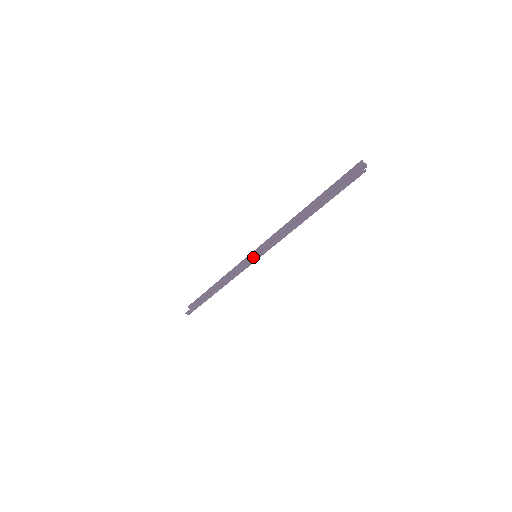
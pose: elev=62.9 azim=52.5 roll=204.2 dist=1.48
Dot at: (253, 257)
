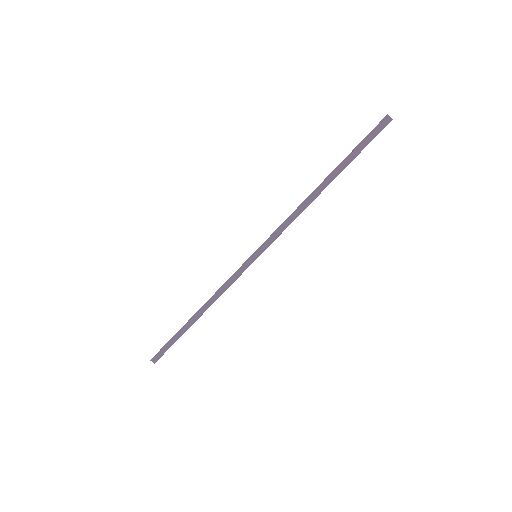
Dot at: (253, 253)
